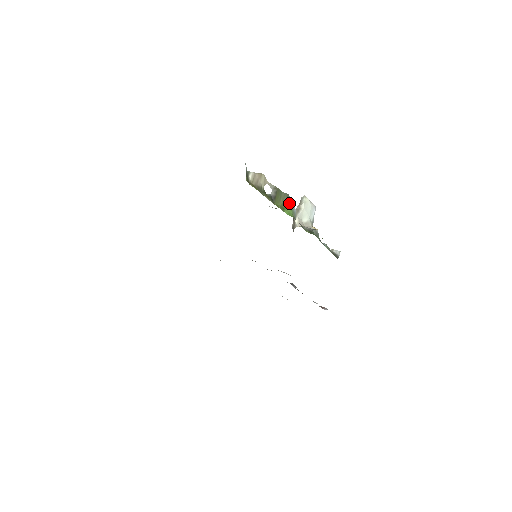
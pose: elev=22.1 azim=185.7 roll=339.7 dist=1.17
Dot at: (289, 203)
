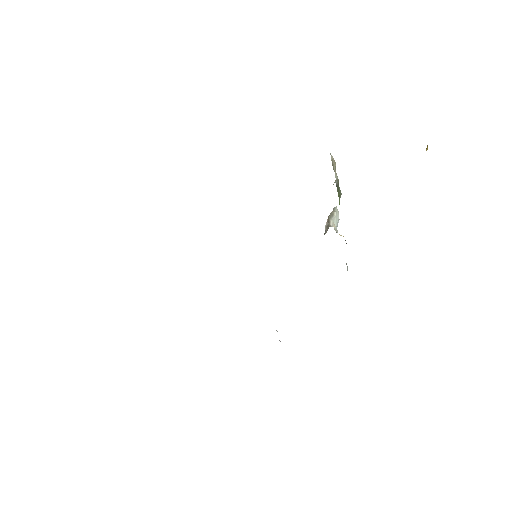
Dot at: occluded
